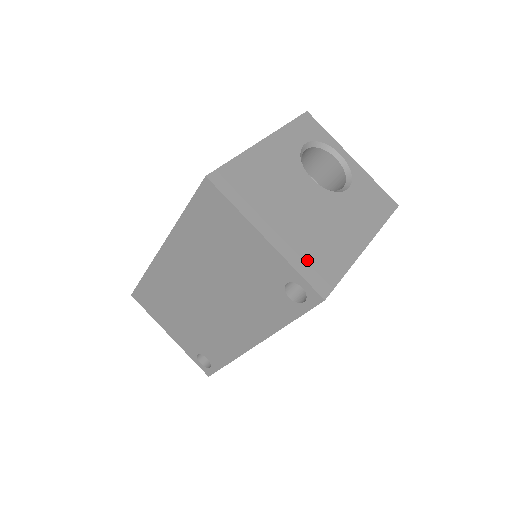
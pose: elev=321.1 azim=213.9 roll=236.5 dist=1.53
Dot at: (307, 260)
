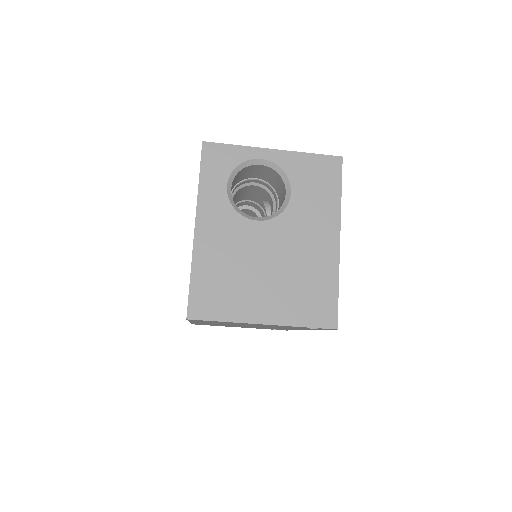
Dot at: (304, 309)
